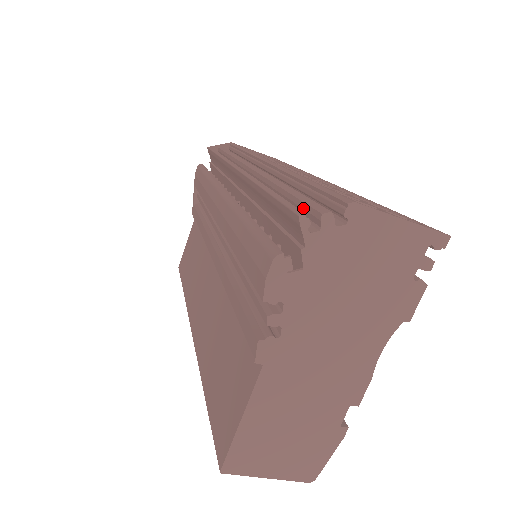
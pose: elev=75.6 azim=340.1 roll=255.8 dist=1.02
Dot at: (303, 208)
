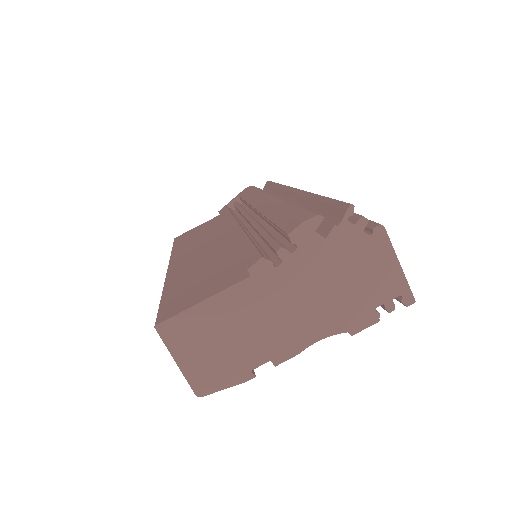
Dot at: occluded
